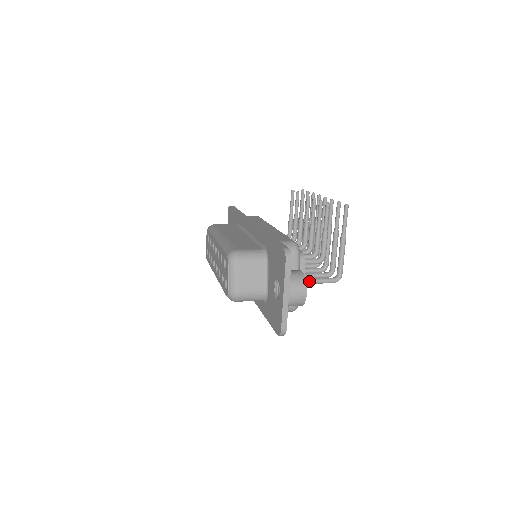
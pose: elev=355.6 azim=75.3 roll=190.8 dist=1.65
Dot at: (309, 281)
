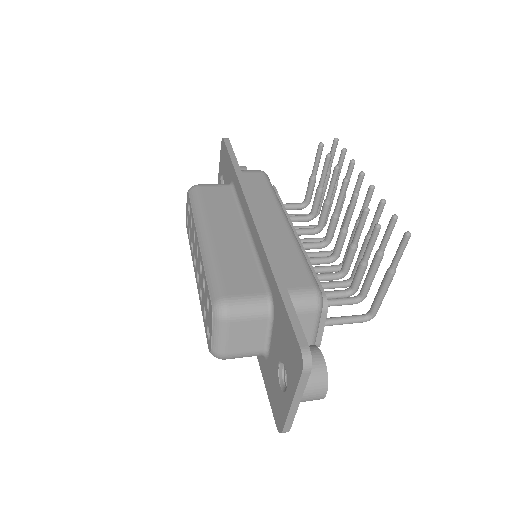
Dot at: (329, 324)
